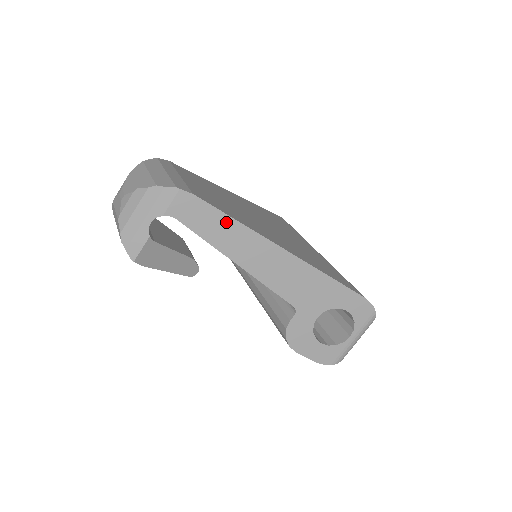
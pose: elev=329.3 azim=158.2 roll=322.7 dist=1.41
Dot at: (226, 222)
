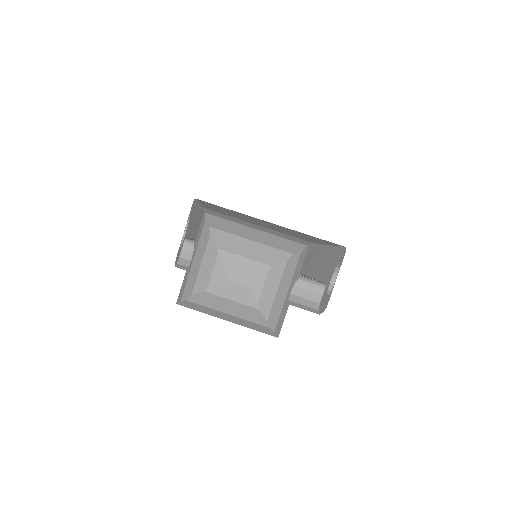
Dot at: (319, 251)
